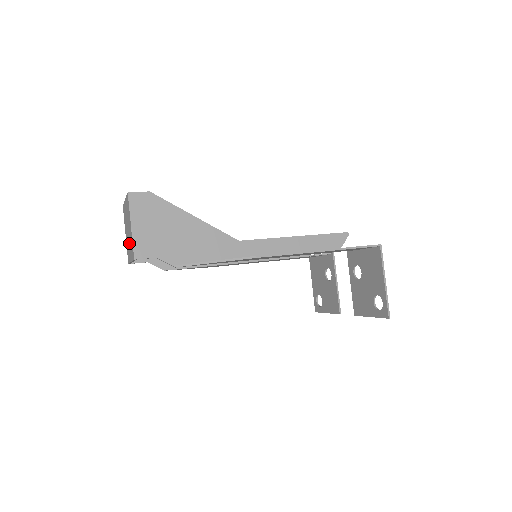
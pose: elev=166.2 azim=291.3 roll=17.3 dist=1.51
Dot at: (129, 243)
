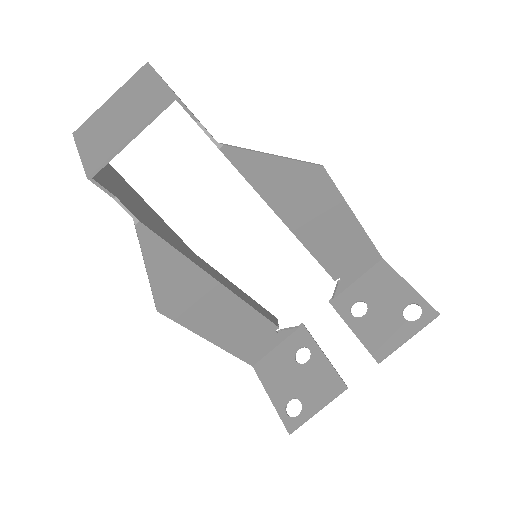
Dot at: (126, 121)
